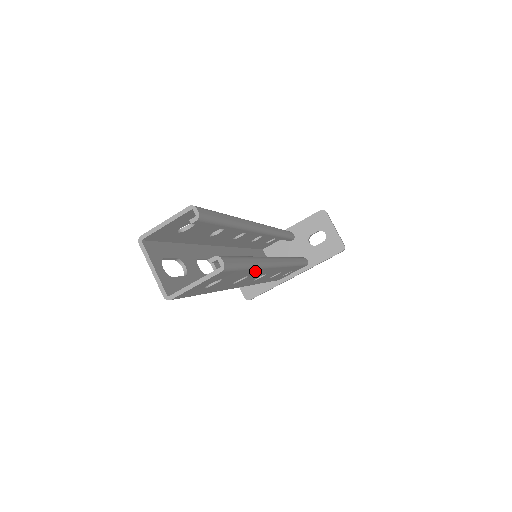
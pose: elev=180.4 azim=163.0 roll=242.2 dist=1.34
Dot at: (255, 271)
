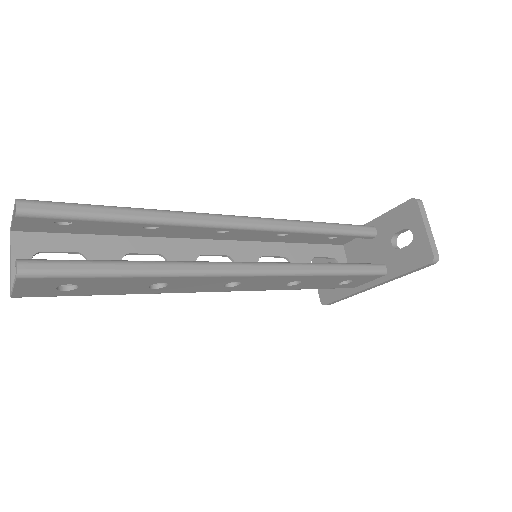
Dot at: (163, 279)
